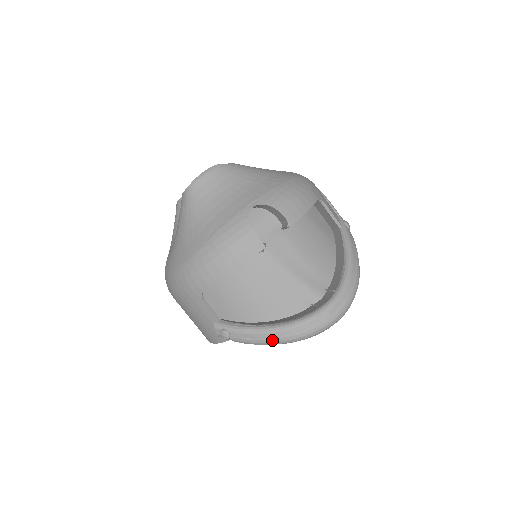
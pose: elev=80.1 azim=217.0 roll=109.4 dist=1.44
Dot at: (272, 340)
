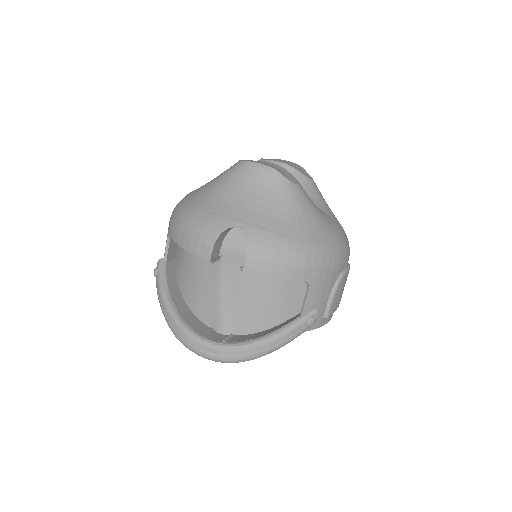
Dot at: (163, 311)
